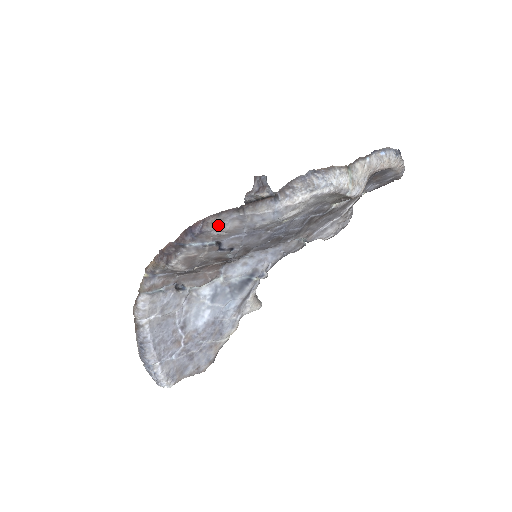
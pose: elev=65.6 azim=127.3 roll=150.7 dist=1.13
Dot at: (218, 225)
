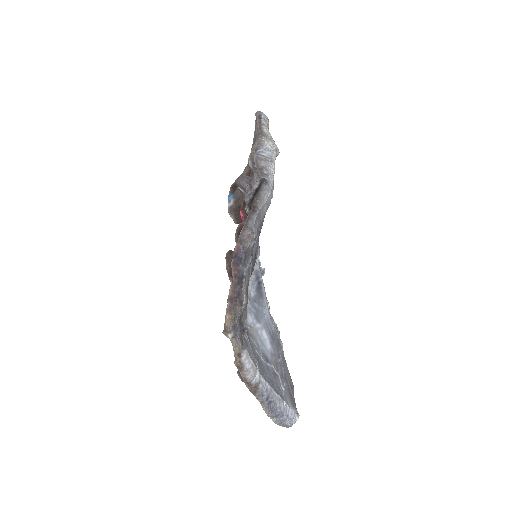
Dot at: (252, 234)
